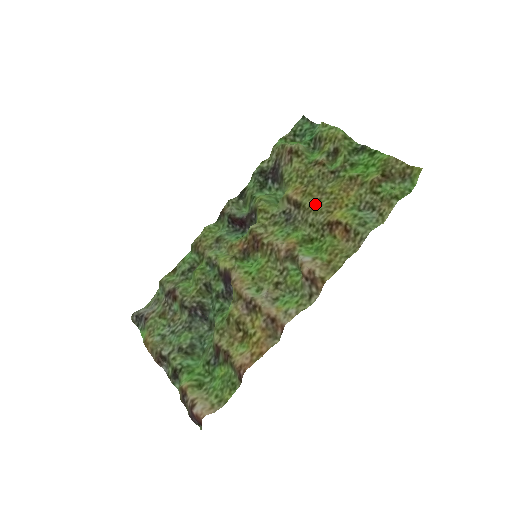
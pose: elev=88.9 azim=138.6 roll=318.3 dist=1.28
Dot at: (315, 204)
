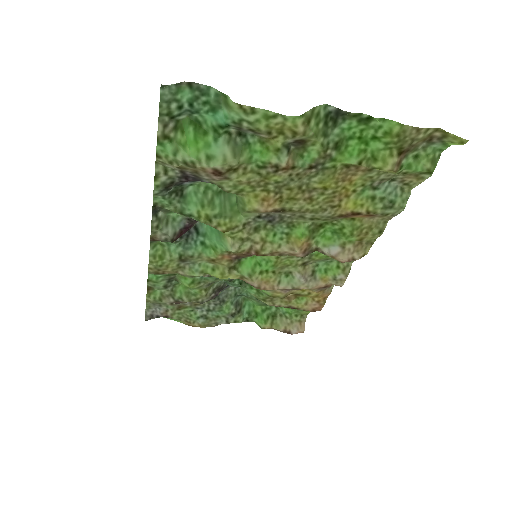
Dot at: (307, 205)
